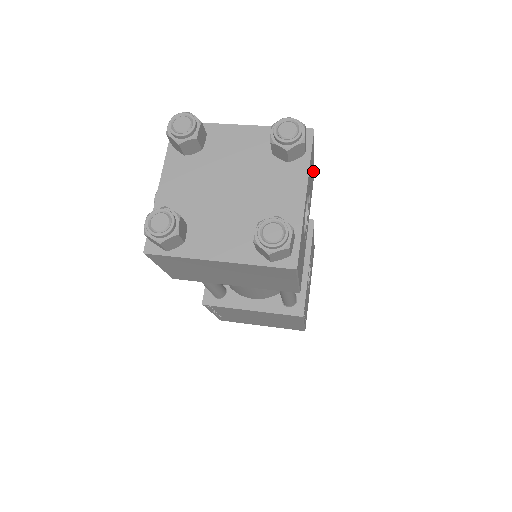
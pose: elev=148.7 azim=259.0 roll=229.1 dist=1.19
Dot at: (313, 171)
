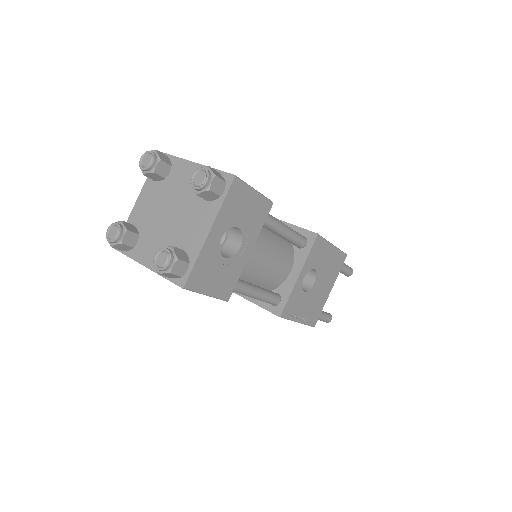
Dot at: (262, 203)
